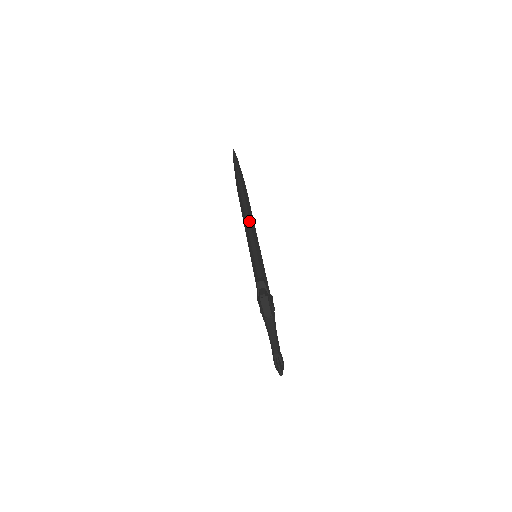
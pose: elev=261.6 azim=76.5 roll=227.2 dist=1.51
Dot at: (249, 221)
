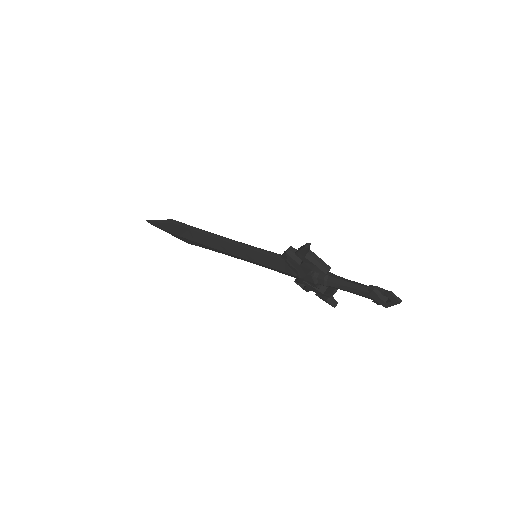
Dot at: (220, 236)
